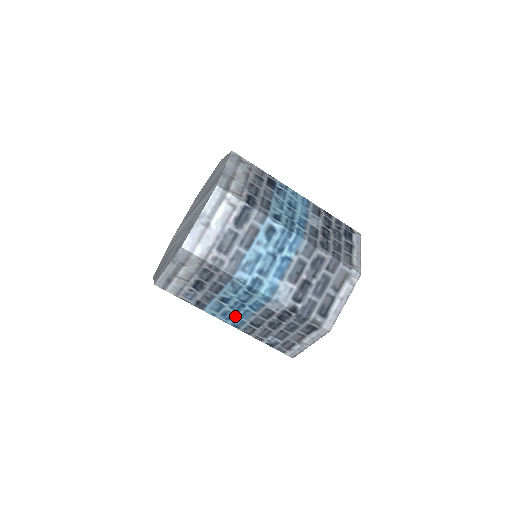
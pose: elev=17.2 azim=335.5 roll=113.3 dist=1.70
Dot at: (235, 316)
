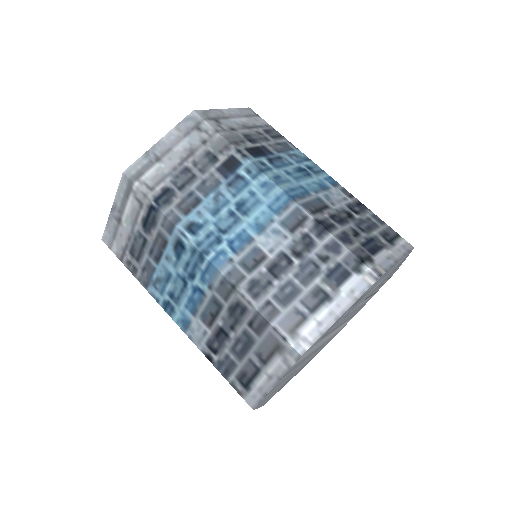
Dot at: occluded
